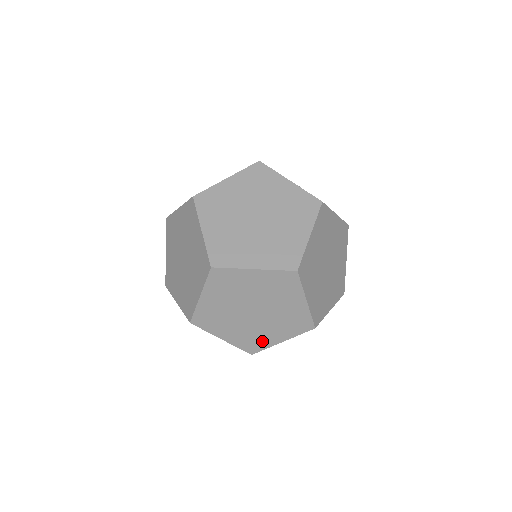
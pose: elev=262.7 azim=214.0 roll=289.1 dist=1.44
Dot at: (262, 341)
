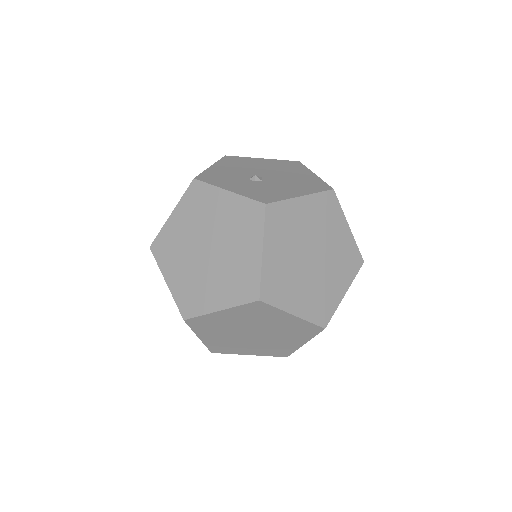
Dot at: (285, 348)
